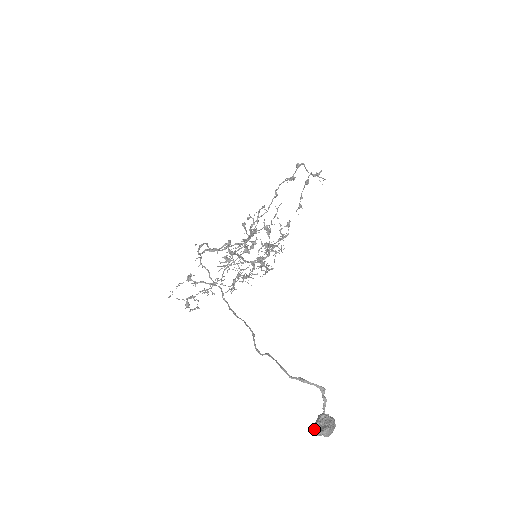
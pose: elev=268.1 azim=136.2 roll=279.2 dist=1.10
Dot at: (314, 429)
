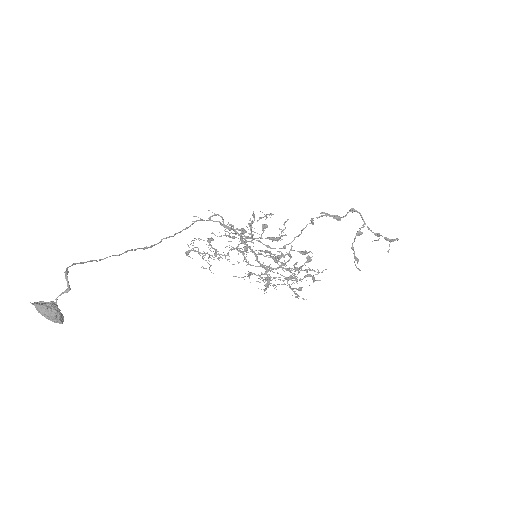
Dot at: (39, 302)
